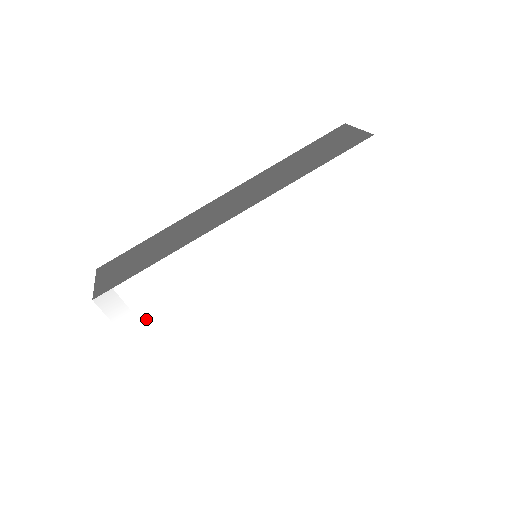
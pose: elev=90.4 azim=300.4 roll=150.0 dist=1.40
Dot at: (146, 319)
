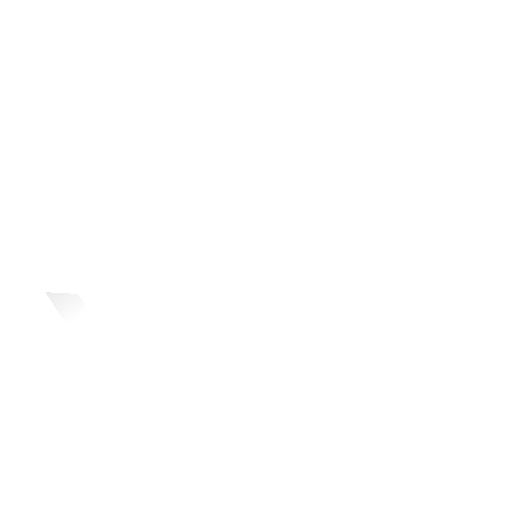
Dot at: (108, 322)
